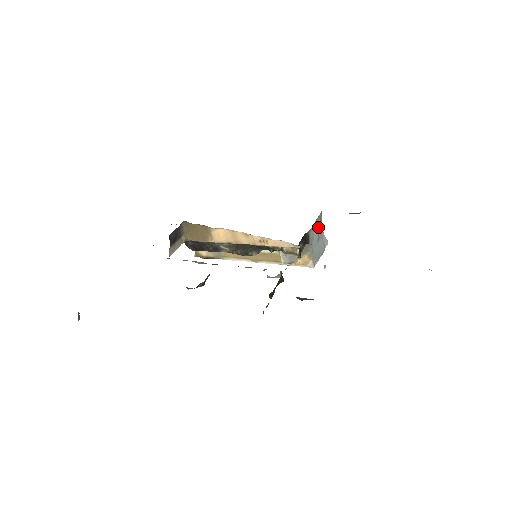
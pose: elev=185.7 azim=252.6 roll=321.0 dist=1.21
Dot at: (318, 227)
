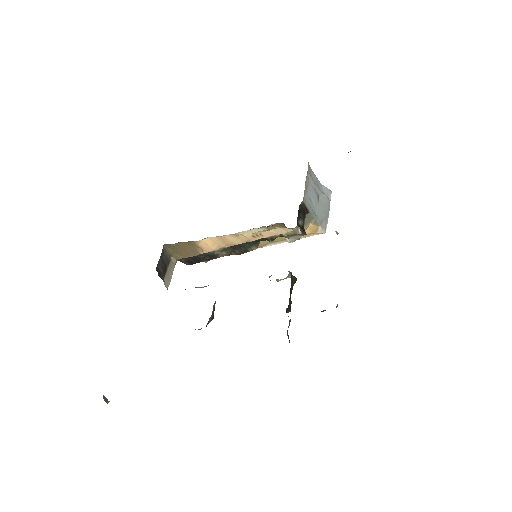
Dot at: (312, 184)
